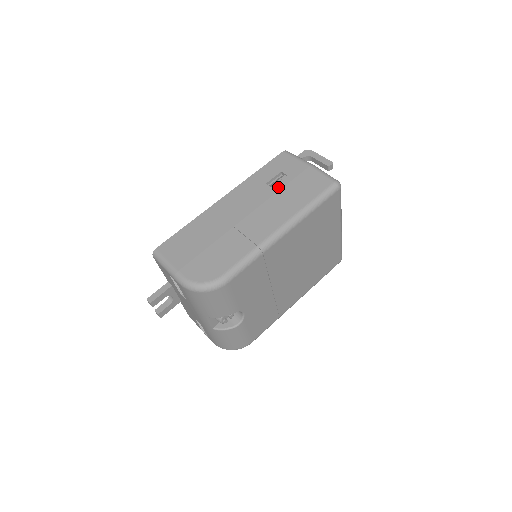
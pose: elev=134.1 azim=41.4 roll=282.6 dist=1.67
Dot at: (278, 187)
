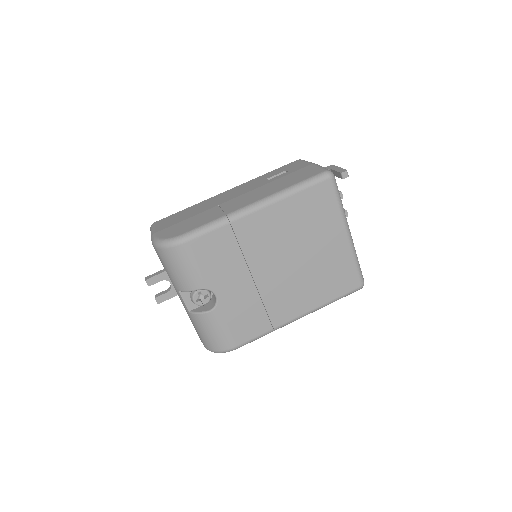
Dot at: (274, 179)
